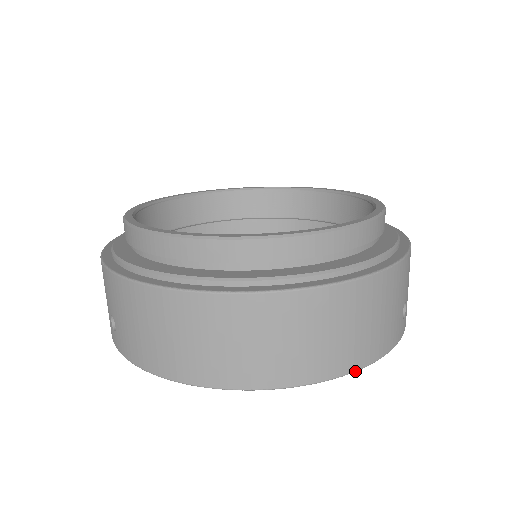
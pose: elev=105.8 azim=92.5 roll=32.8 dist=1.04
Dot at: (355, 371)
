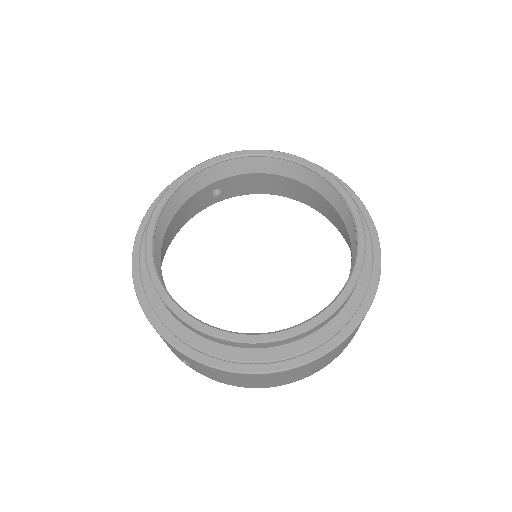
Dot at: occluded
